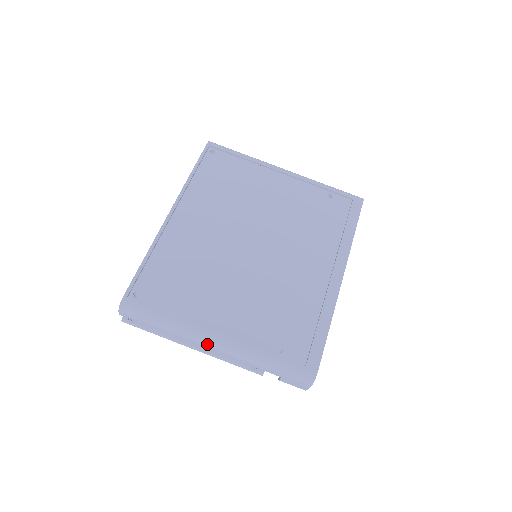
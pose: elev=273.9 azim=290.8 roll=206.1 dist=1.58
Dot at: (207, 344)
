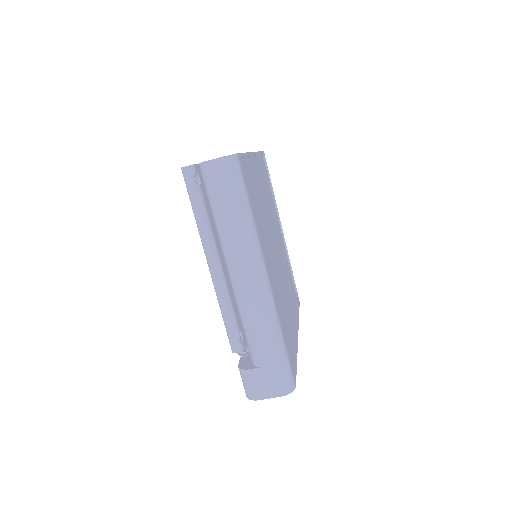
Dot at: (254, 273)
